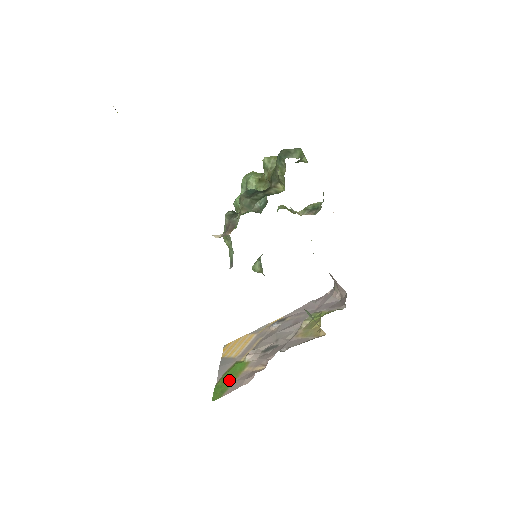
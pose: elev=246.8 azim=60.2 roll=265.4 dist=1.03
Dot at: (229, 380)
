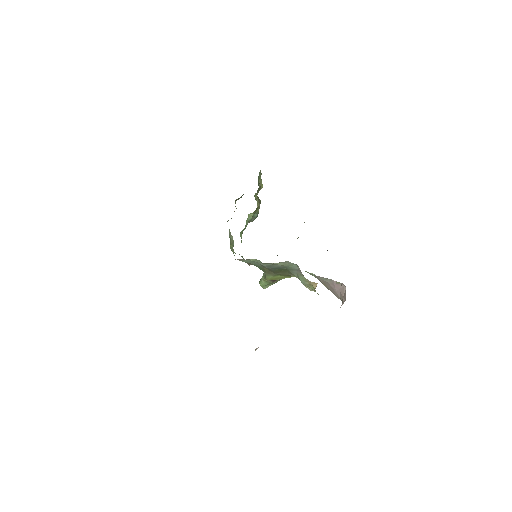
Dot at: occluded
